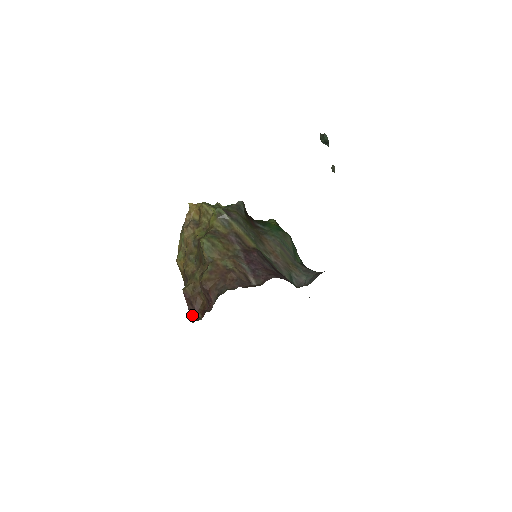
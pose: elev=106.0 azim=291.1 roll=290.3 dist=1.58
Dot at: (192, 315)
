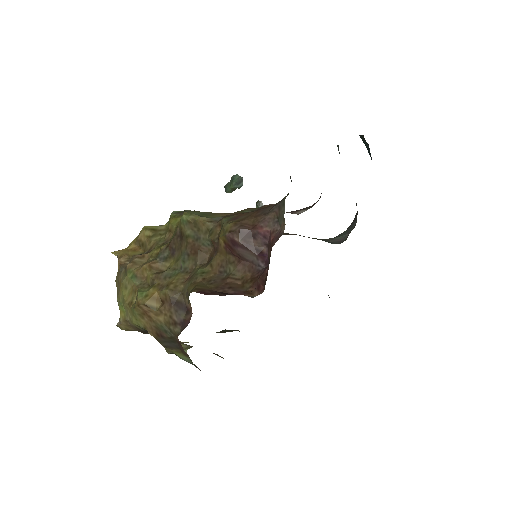
Dot at: occluded
